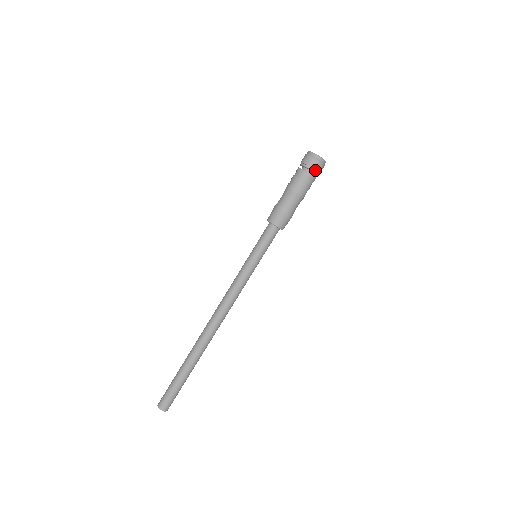
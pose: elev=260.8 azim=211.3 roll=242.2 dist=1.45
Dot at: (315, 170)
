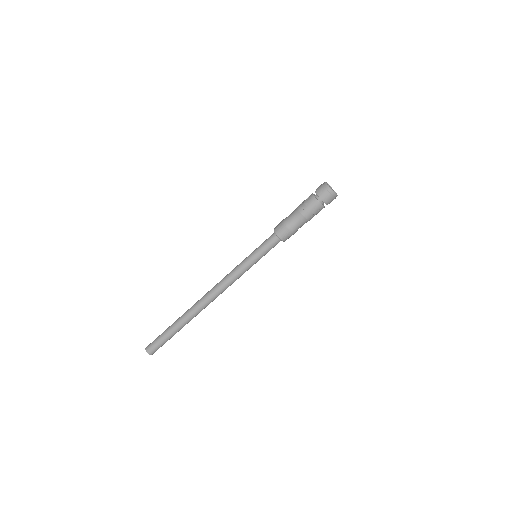
Dot at: occluded
